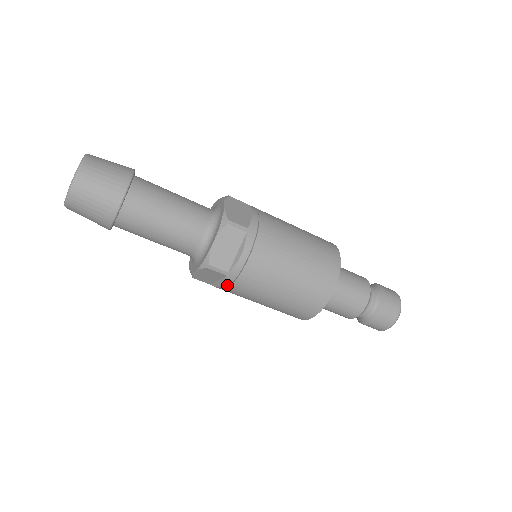
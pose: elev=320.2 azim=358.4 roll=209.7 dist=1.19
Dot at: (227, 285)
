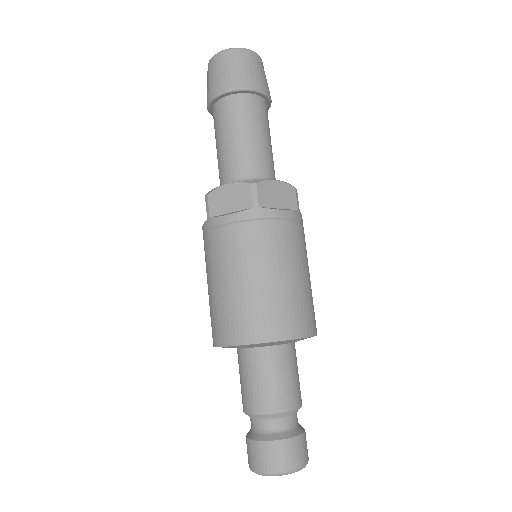
Dot at: (204, 231)
